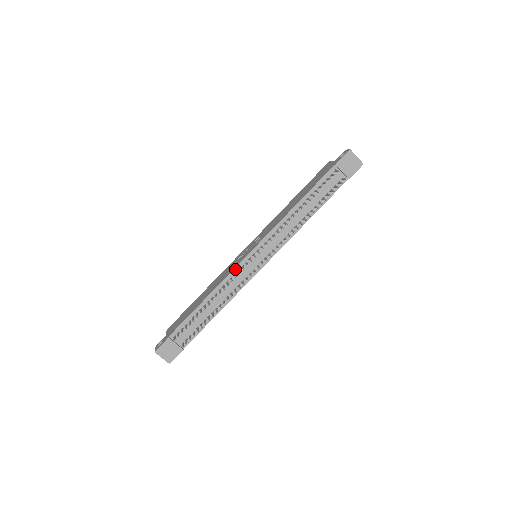
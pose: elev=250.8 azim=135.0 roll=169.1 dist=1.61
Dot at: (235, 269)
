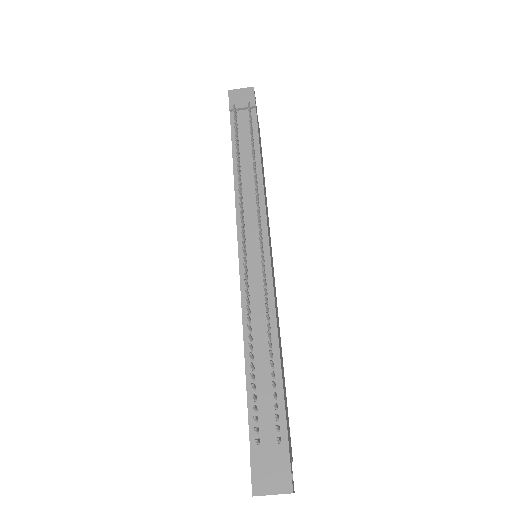
Dot at: (241, 282)
